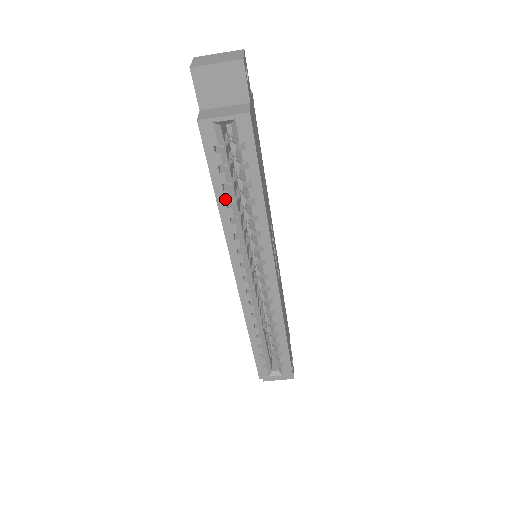
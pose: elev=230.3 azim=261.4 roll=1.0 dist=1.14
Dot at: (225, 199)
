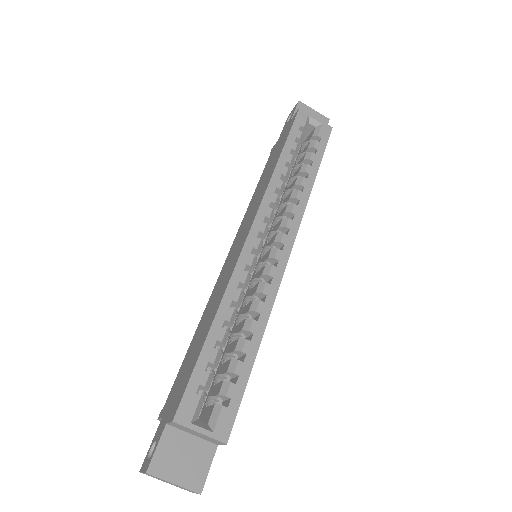
Dot at: (287, 159)
